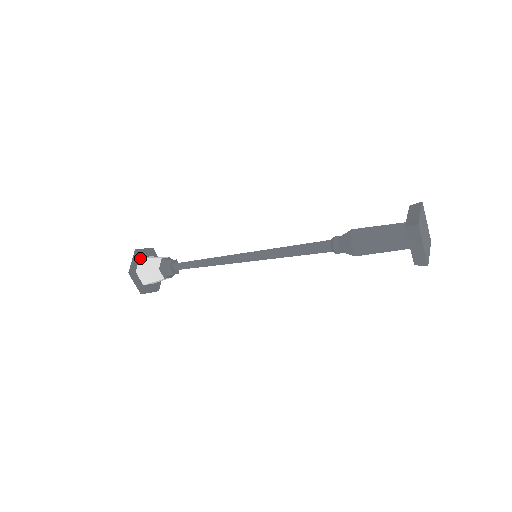
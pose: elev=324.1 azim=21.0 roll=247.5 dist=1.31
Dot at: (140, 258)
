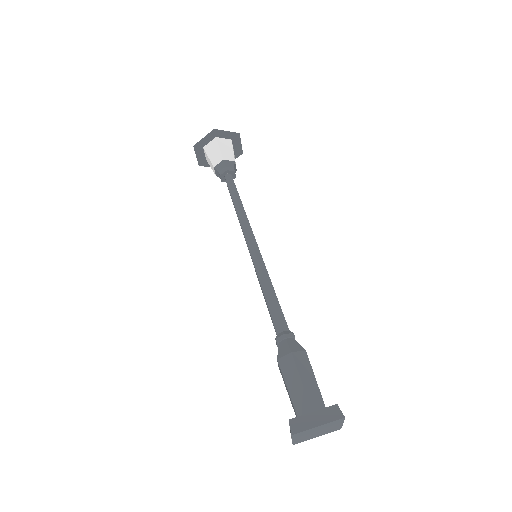
Dot at: (215, 138)
